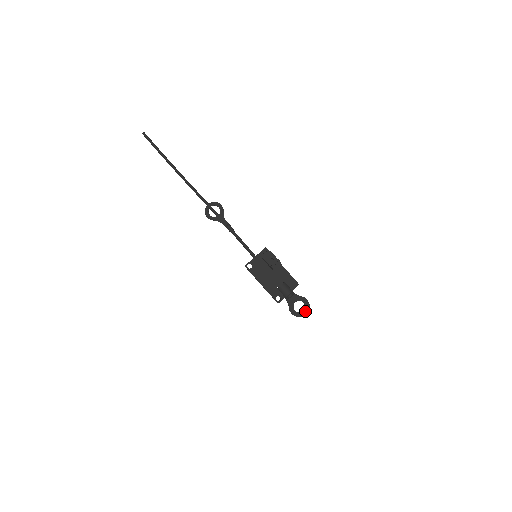
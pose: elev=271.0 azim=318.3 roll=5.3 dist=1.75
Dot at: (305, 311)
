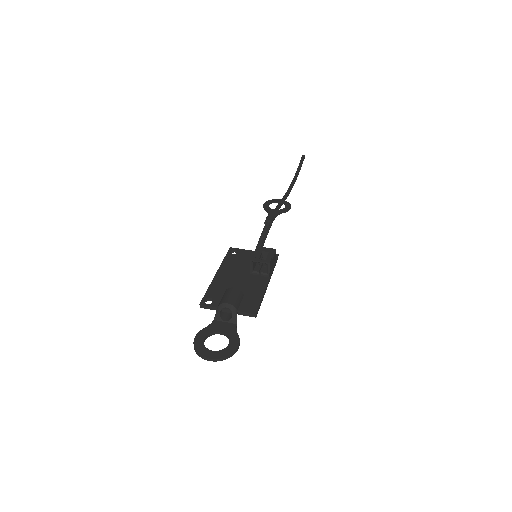
Dot at: (214, 353)
